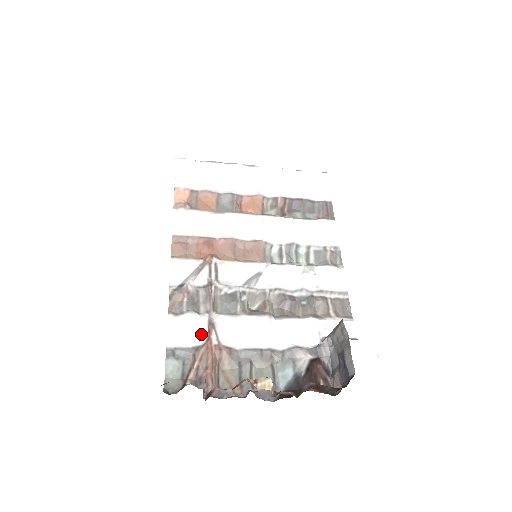
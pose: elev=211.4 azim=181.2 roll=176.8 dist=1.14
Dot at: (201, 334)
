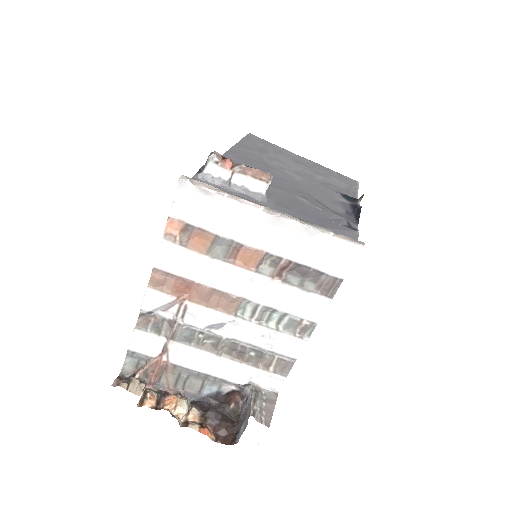
Dot at: (156, 350)
